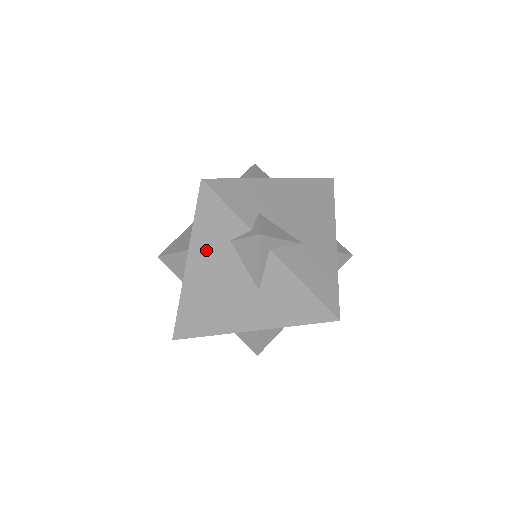
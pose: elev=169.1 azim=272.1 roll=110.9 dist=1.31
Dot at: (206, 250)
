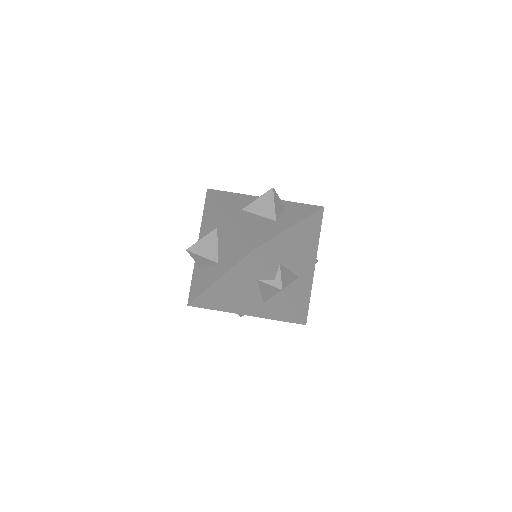
Dot at: (237, 278)
